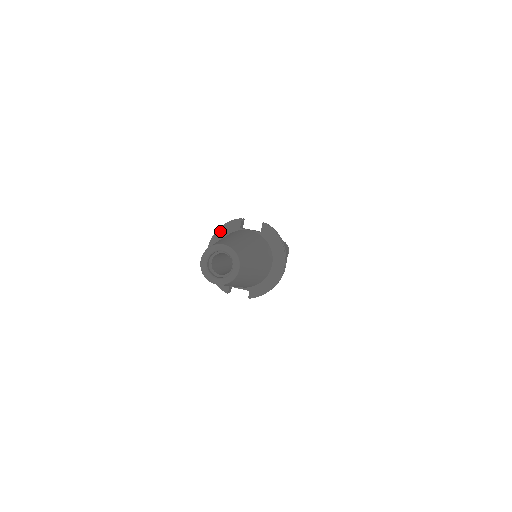
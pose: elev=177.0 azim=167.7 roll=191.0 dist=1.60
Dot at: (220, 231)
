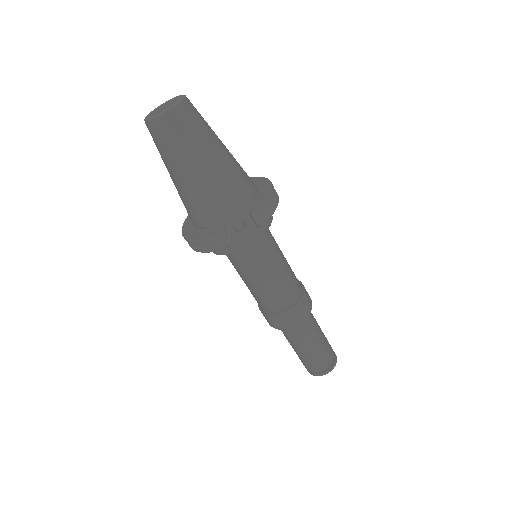
Dot at: (188, 218)
